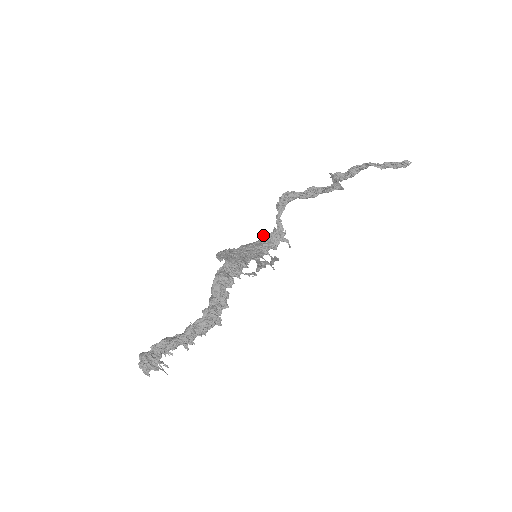
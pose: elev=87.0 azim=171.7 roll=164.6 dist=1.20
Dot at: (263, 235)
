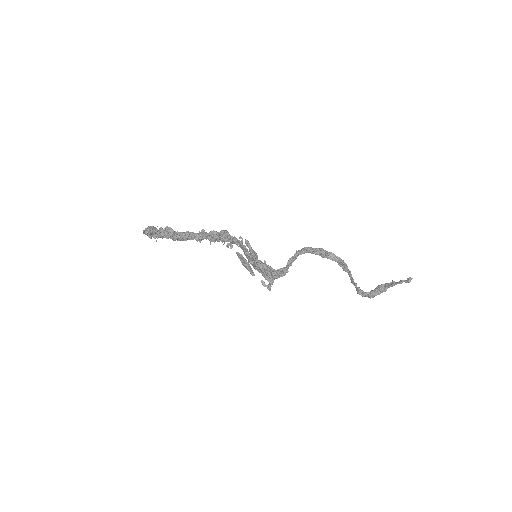
Dot at: occluded
